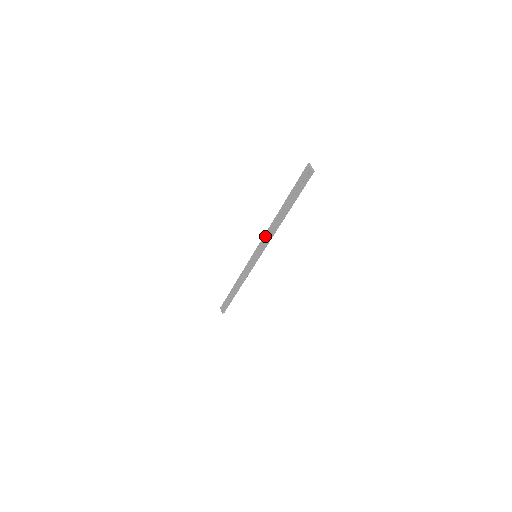
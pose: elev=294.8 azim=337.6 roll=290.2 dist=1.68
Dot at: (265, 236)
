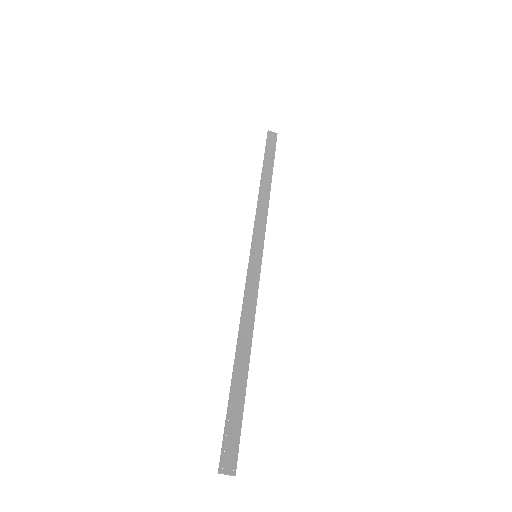
Dot at: (246, 299)
